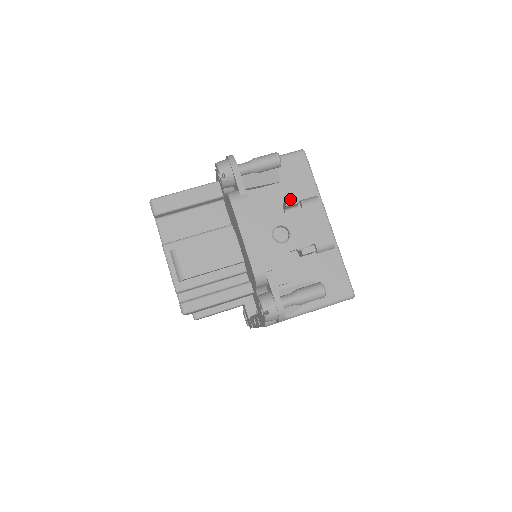
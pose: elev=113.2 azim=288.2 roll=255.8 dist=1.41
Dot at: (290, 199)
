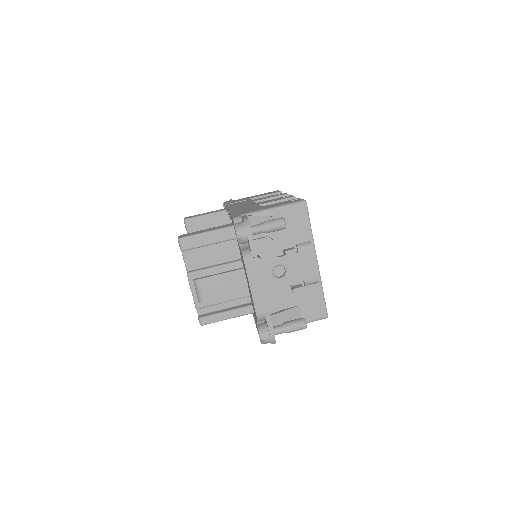
Dot at: (290, 250)
